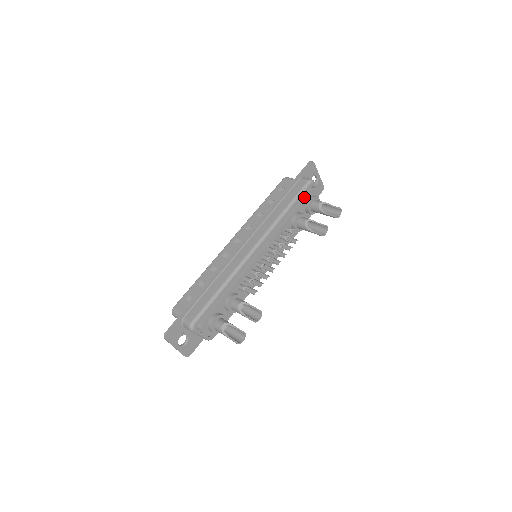
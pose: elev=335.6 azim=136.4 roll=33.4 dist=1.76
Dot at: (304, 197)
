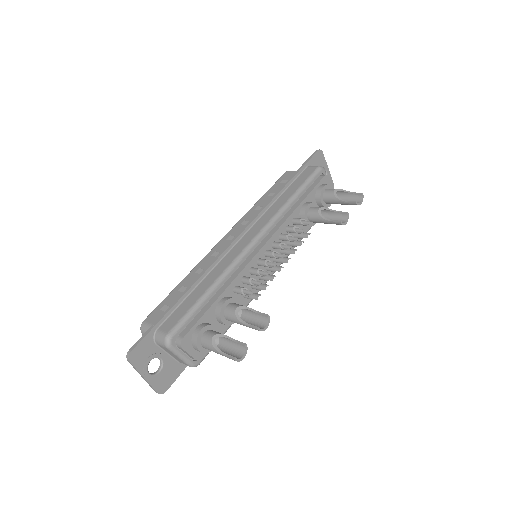
Dot at: (314, 185)
